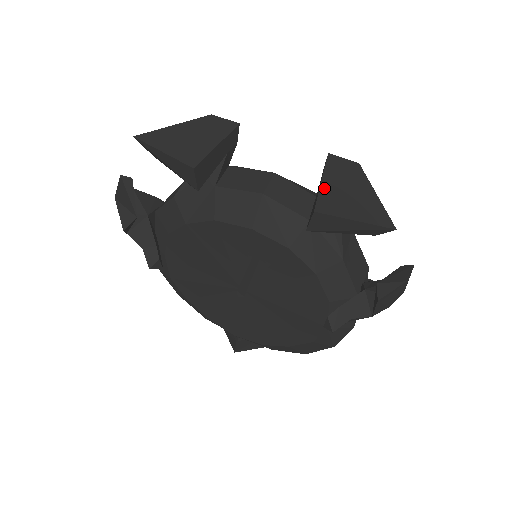
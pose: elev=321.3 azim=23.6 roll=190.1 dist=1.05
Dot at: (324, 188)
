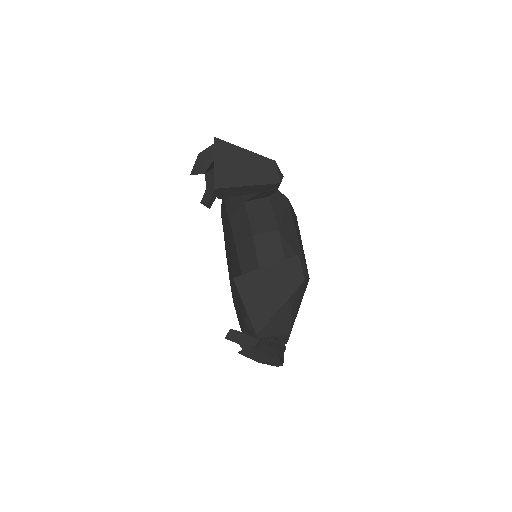
Dot at: (260, 272)
